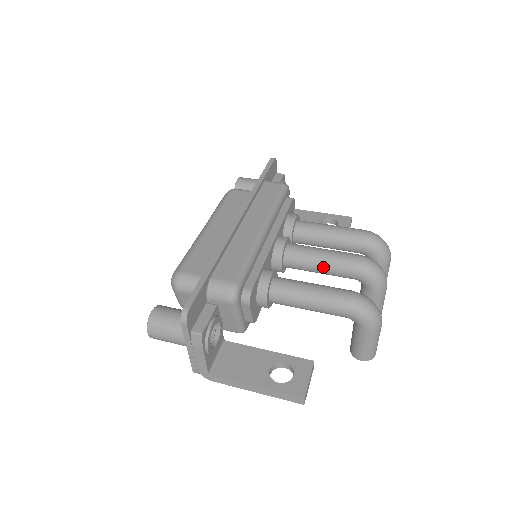
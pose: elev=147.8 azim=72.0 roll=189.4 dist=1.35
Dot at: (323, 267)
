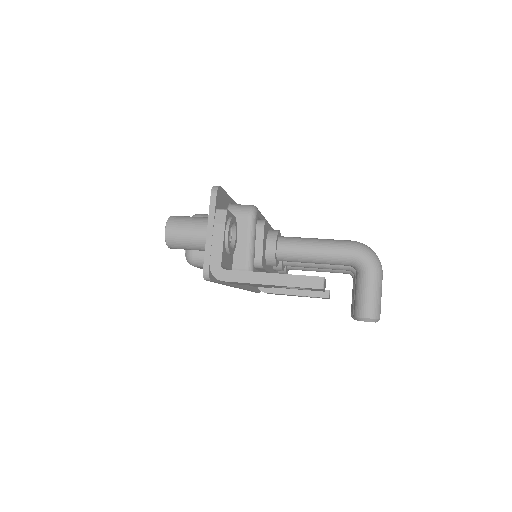
Dot at: occluded
